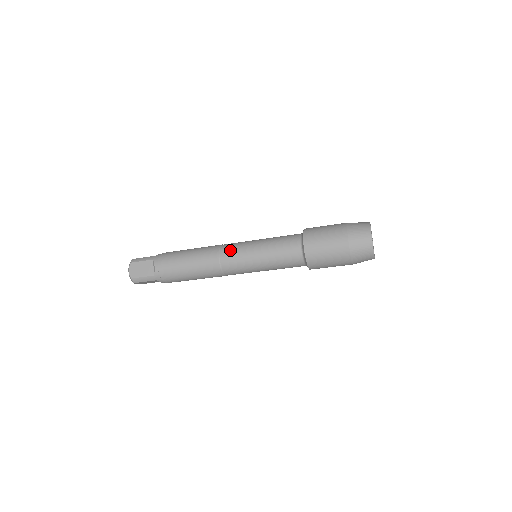
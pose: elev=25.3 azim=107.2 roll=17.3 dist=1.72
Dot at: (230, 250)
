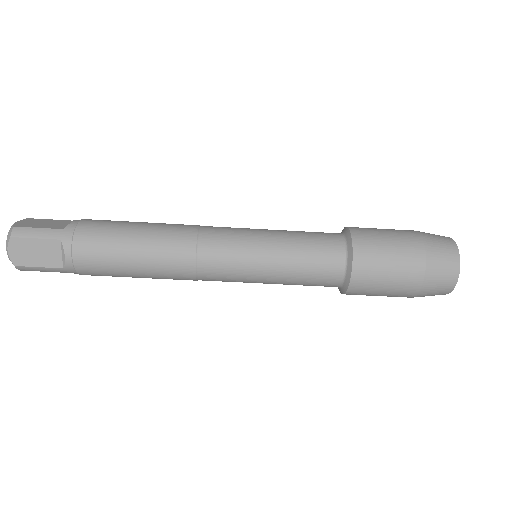
Dot at: (218, 251)
